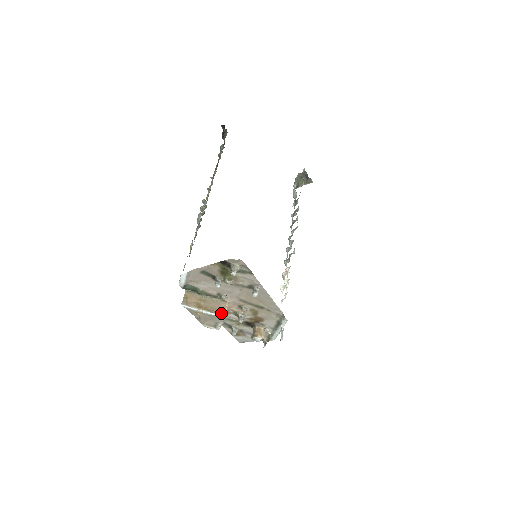
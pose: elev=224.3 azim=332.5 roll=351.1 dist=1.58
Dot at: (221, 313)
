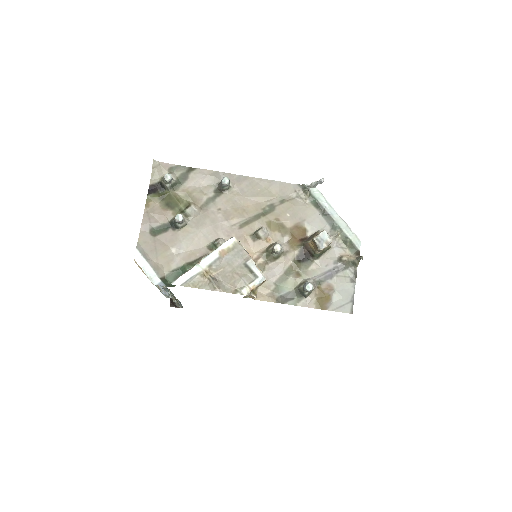
Dot at: (227, 243)
